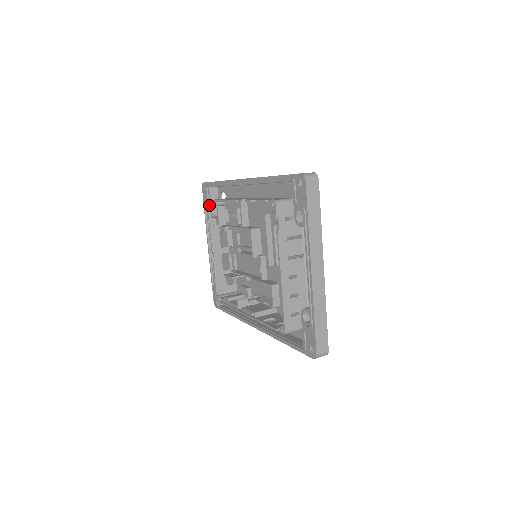
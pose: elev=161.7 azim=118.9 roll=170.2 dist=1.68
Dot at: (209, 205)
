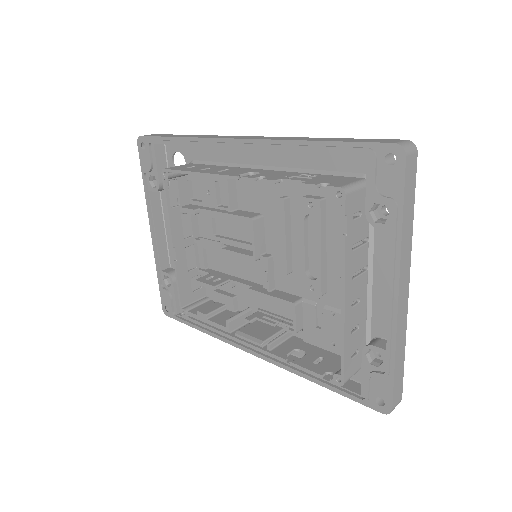
Dot at: (167, 177)
